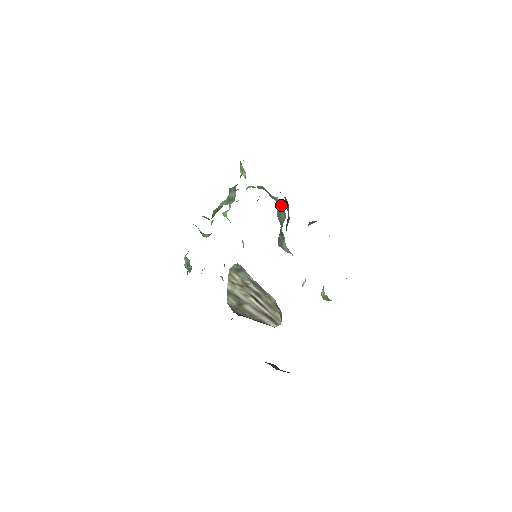
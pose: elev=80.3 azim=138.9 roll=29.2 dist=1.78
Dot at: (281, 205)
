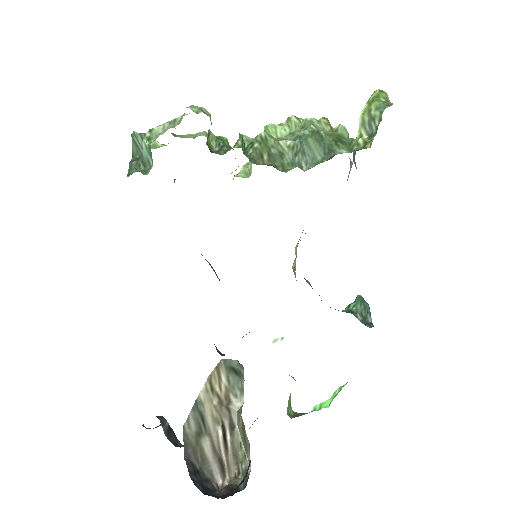
Dot at: occluded
